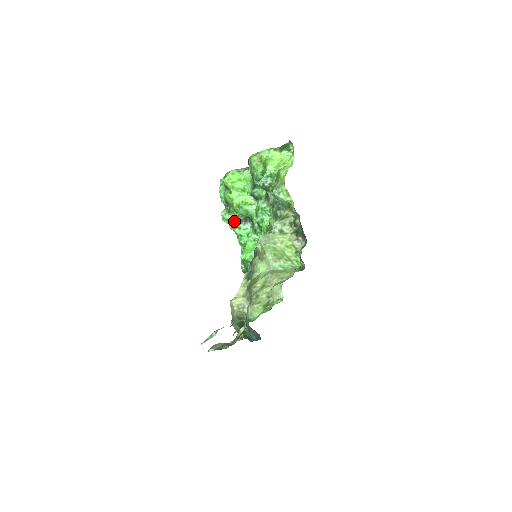
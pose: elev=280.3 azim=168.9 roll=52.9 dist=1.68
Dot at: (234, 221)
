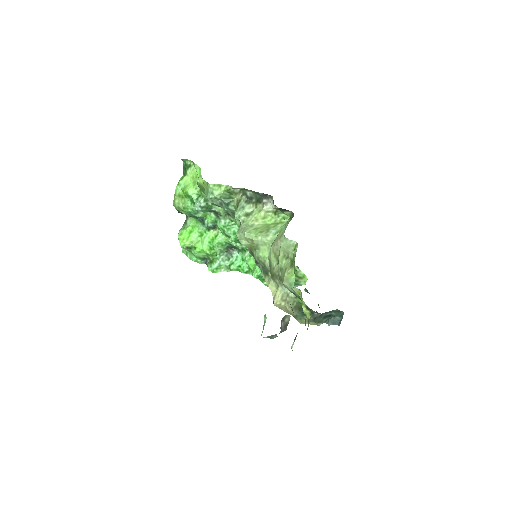
Dot at: (223, 264)
